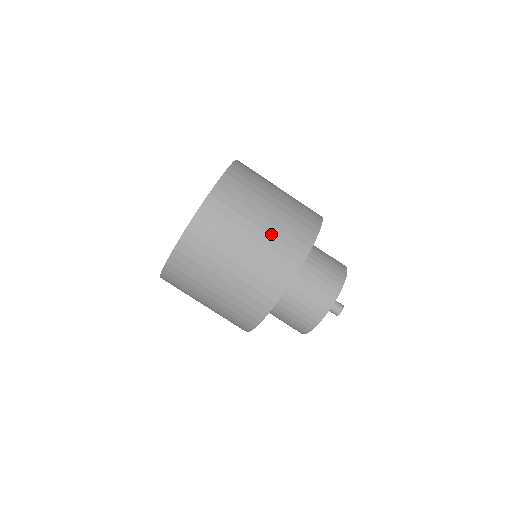
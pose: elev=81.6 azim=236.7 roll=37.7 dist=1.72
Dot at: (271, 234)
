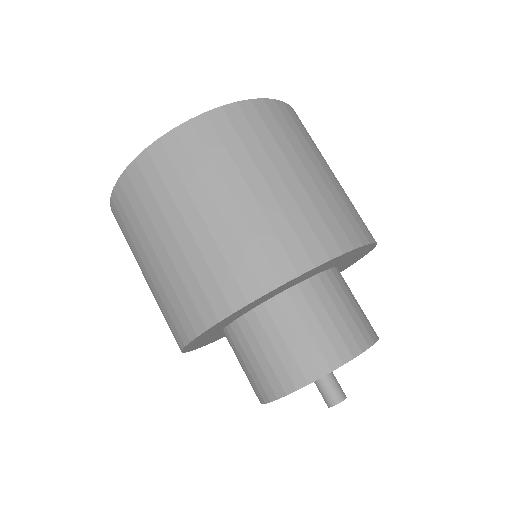
Dot at: (231, 229)
